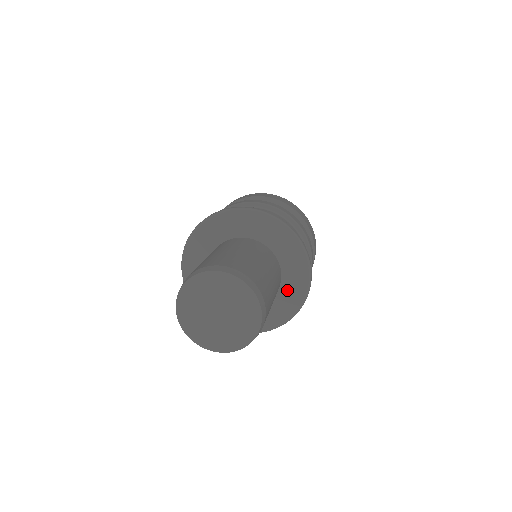
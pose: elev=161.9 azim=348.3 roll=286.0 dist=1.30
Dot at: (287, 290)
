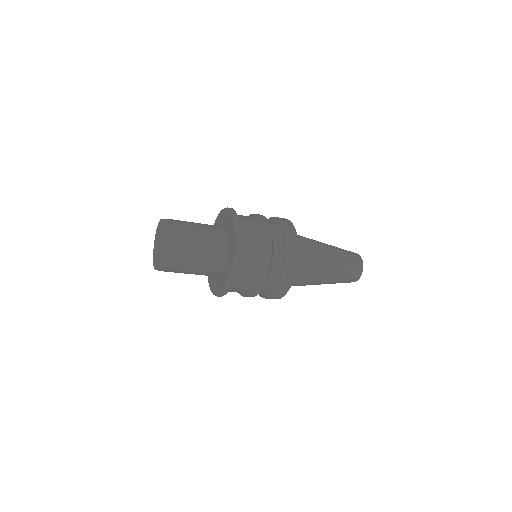
Dot at: (230, 236)
